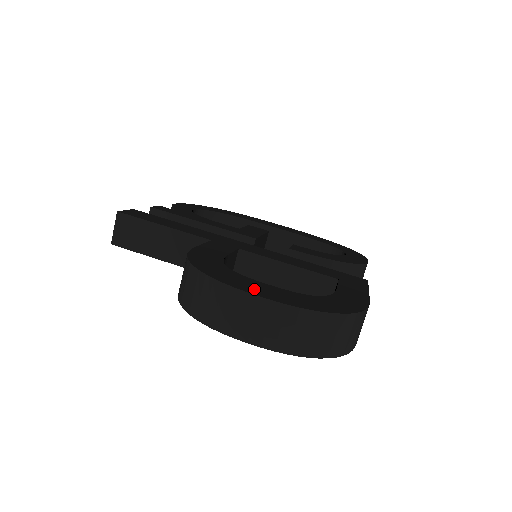
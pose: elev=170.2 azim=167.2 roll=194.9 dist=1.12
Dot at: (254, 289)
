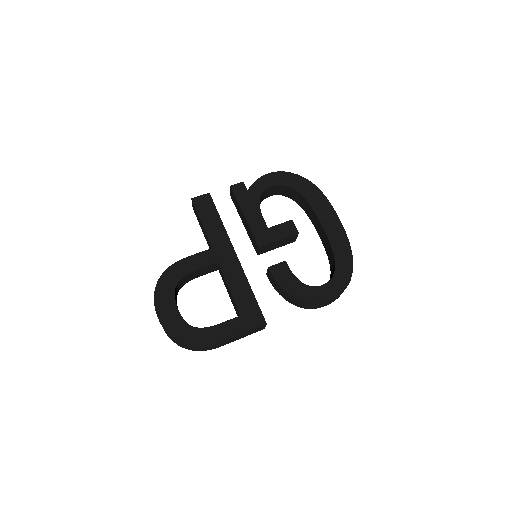
Dot at: (162, 309)
